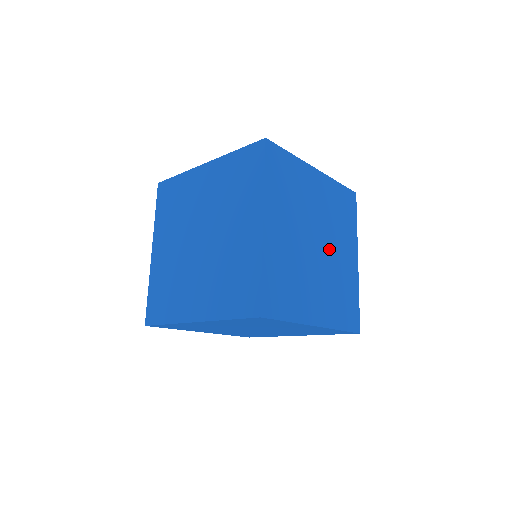
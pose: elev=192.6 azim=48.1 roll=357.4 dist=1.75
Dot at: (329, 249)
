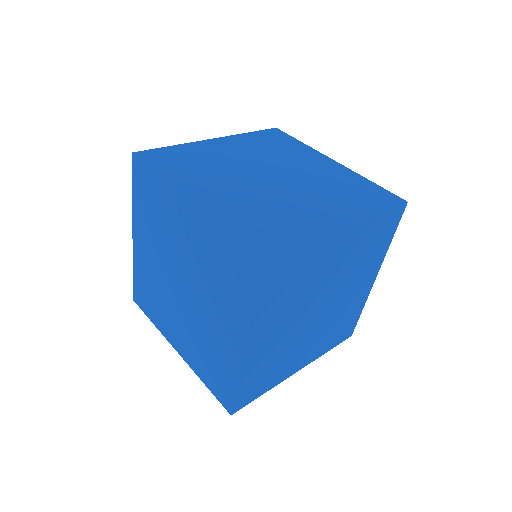
Dot at: (290, 190)
